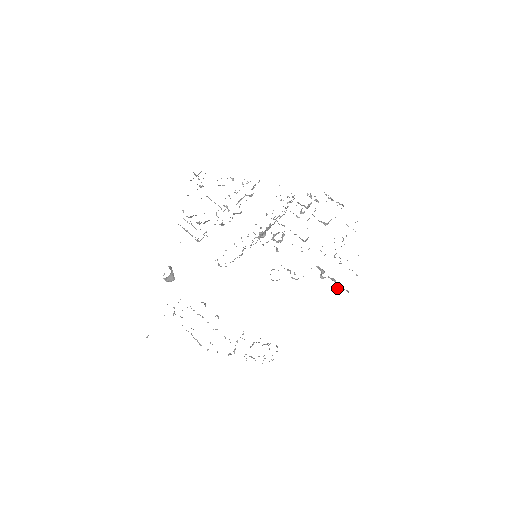
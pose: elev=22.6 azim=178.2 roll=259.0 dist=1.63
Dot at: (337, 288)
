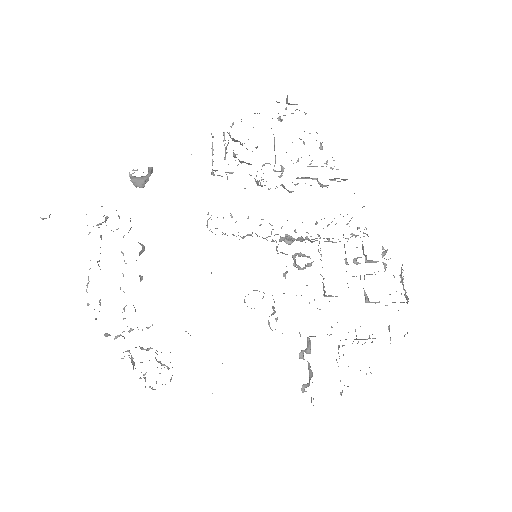
Dot at: (305, 386)
